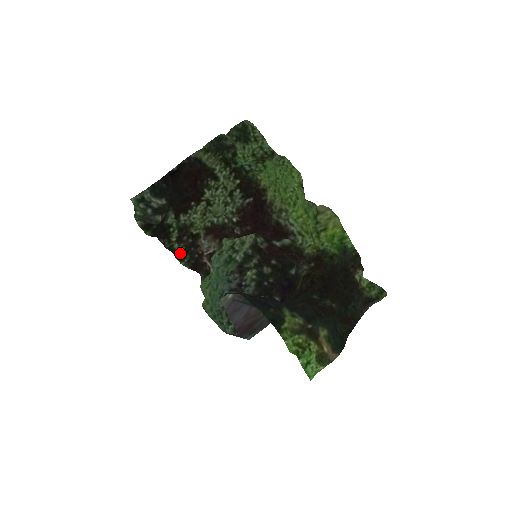
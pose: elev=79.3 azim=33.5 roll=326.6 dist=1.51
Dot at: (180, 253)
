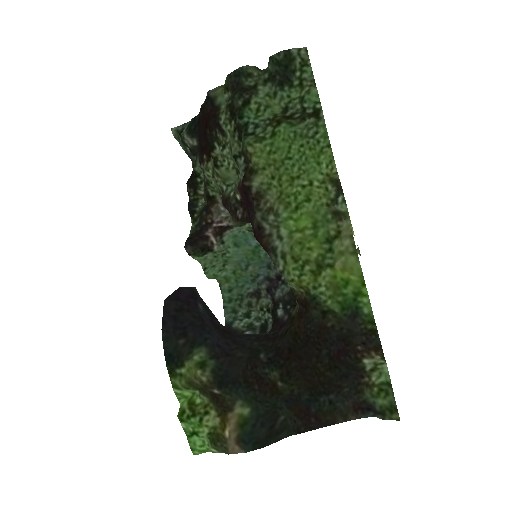
Dot at: (198, 212)
